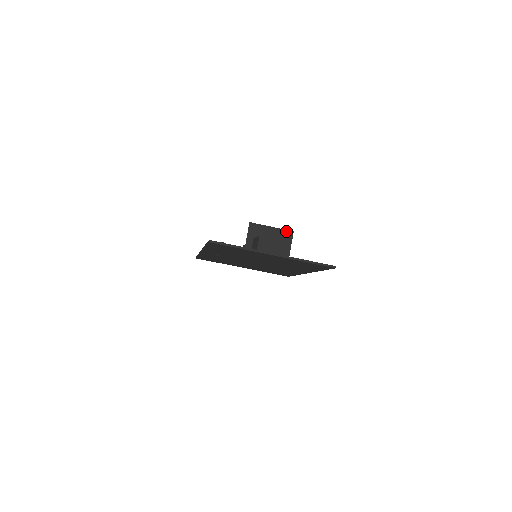
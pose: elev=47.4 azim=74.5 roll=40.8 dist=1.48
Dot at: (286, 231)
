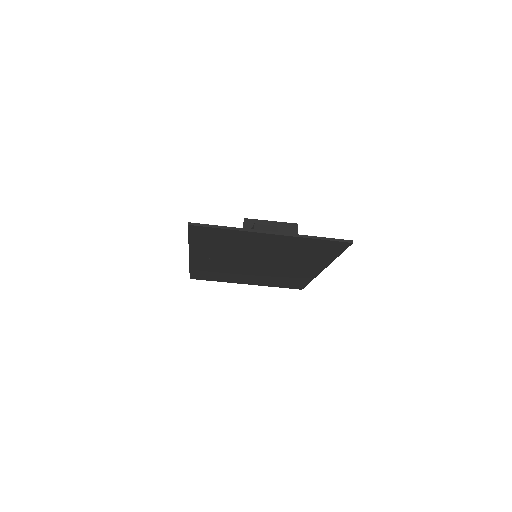
Dot at: (289, 224)
